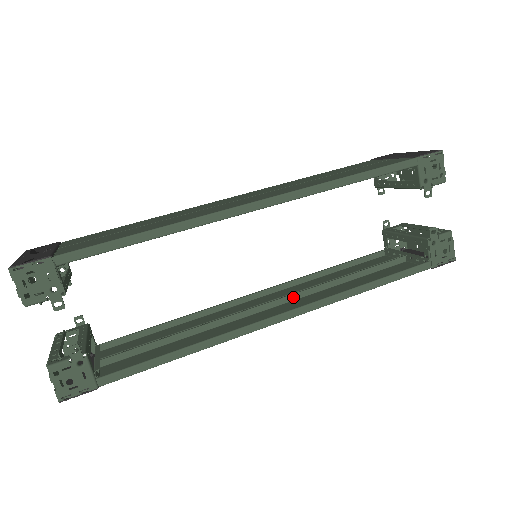
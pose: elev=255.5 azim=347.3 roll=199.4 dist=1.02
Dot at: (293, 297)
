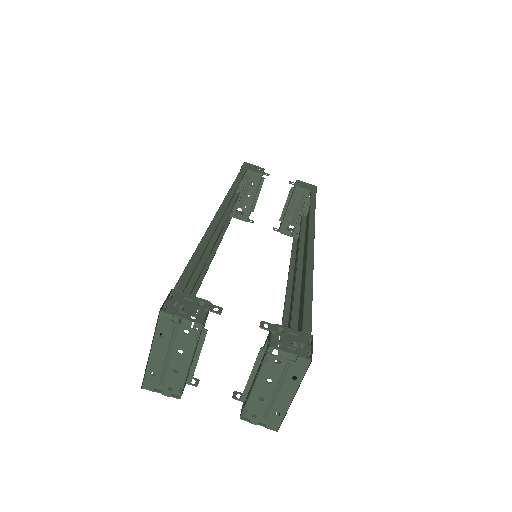
Dot at: (300, 259)
